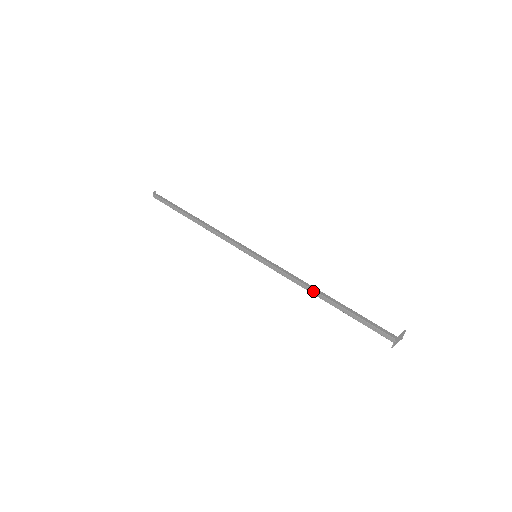
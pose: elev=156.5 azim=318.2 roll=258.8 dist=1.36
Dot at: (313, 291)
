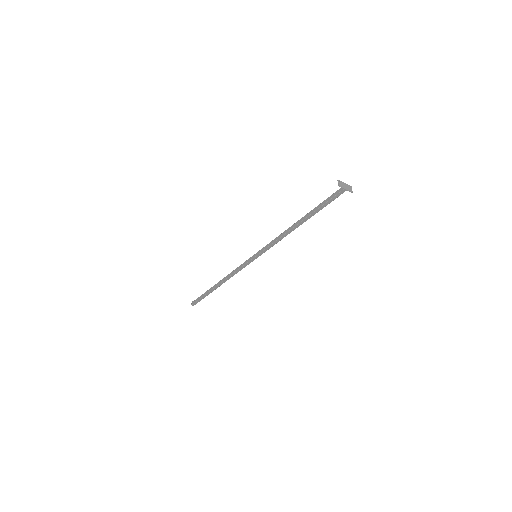
Dot at: (291, 227)
